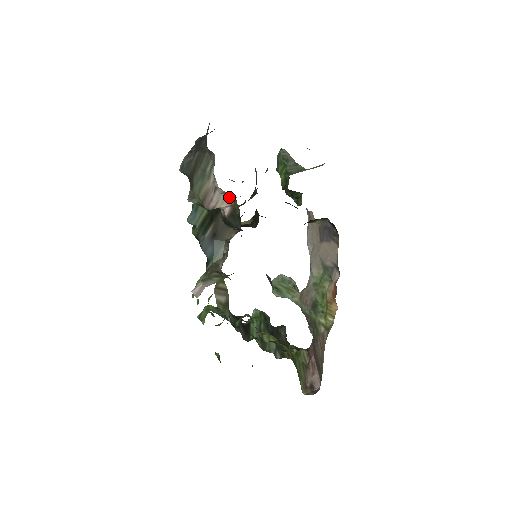
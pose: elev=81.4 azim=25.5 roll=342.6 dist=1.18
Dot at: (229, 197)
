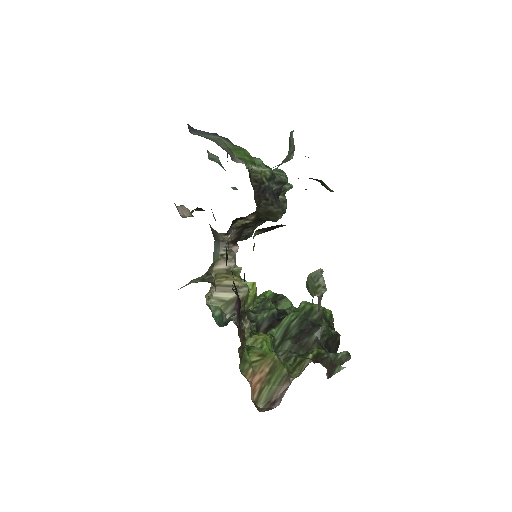
Dot at: (185, 209)
